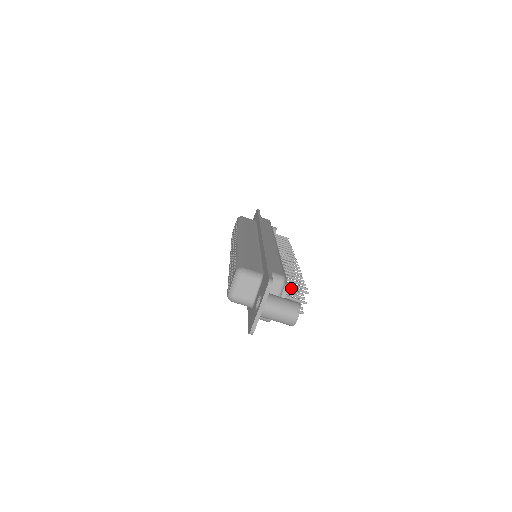
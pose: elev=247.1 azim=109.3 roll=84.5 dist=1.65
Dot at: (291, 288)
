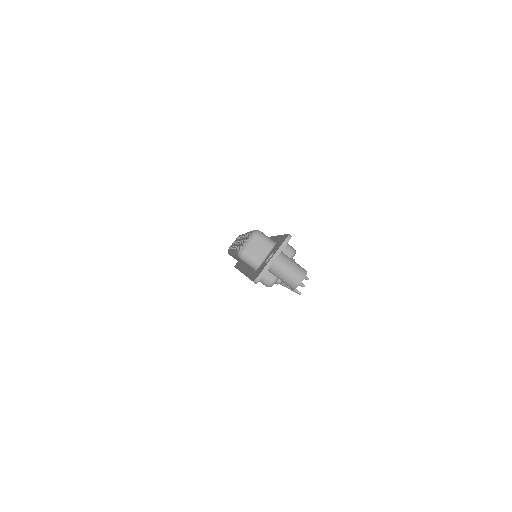
Dot at: occluded
